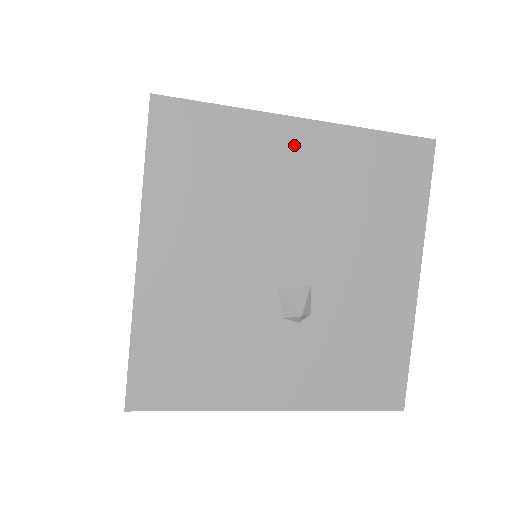
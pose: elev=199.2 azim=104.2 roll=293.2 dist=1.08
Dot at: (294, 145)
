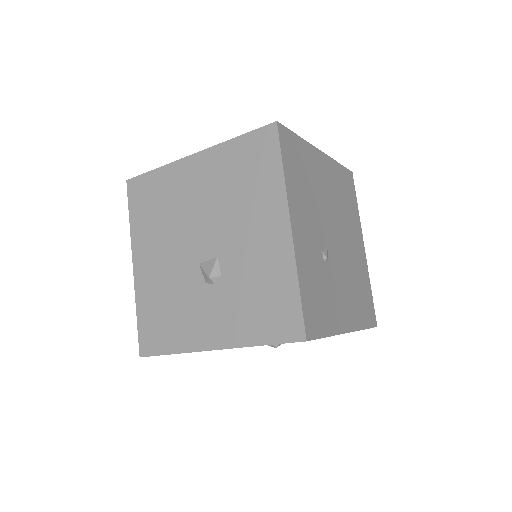
Dot at: (191, 172)
